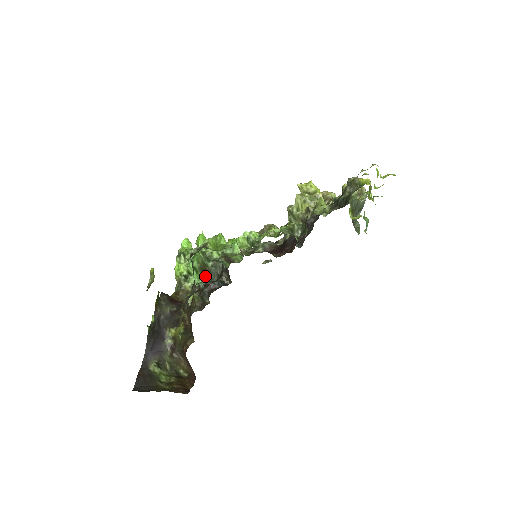
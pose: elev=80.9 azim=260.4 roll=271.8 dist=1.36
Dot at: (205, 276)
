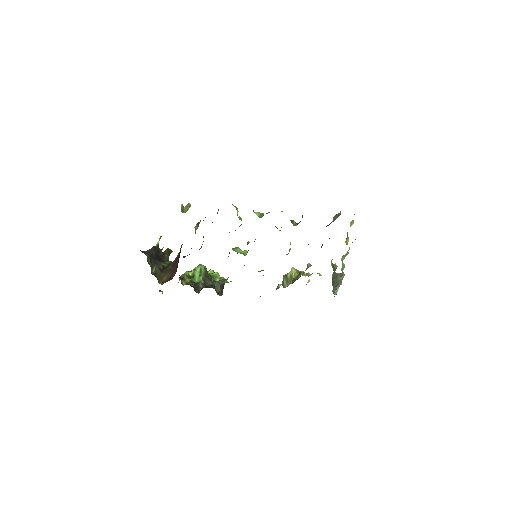
Dot at: (204, 282)
